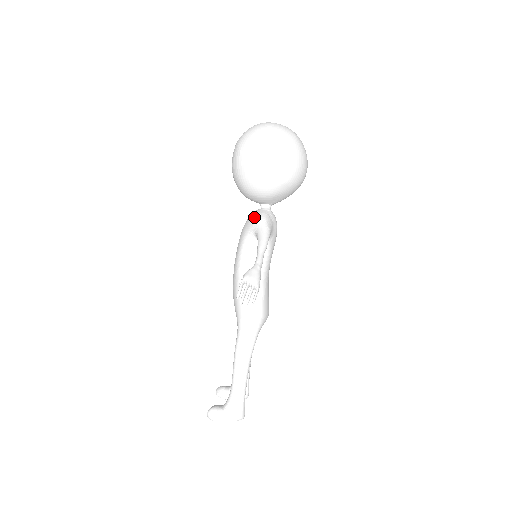
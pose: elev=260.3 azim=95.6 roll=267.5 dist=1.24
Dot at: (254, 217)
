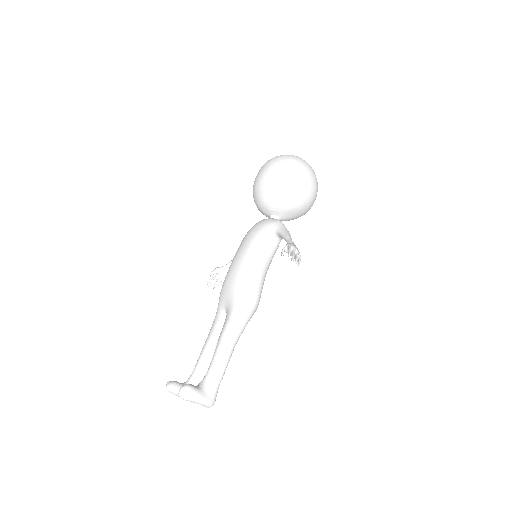
Dot at: (271, 220)
